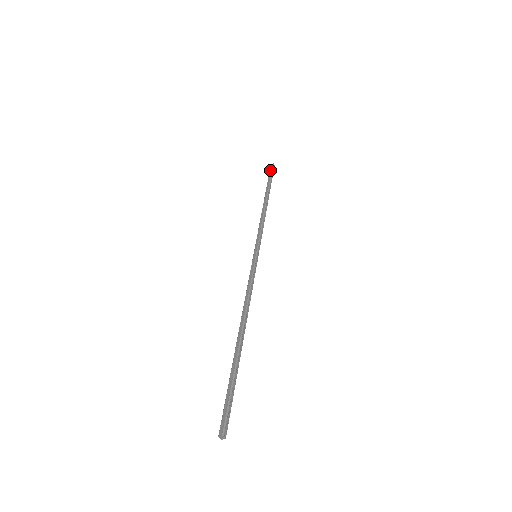
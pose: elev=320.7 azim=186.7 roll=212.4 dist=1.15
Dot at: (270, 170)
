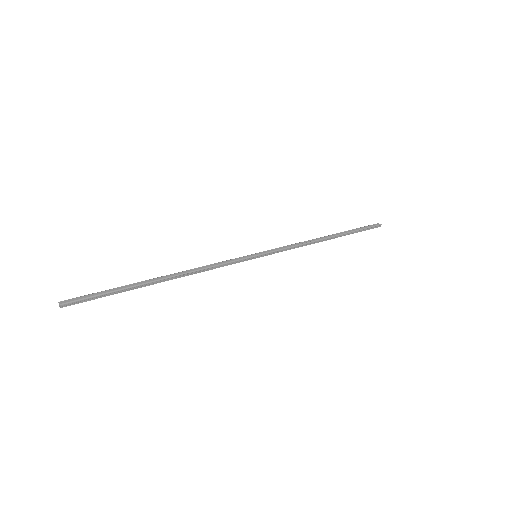
Dot at: (372, 225)
